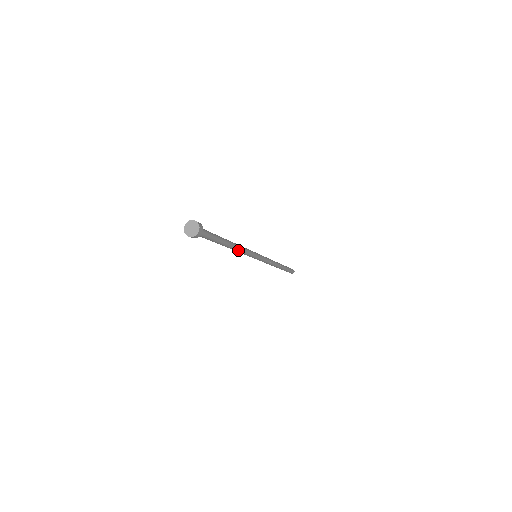
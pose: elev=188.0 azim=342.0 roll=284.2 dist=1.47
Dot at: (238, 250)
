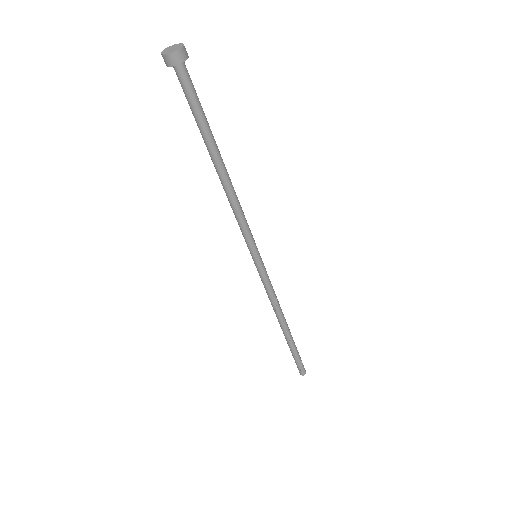
Dot at: (234, 194)
